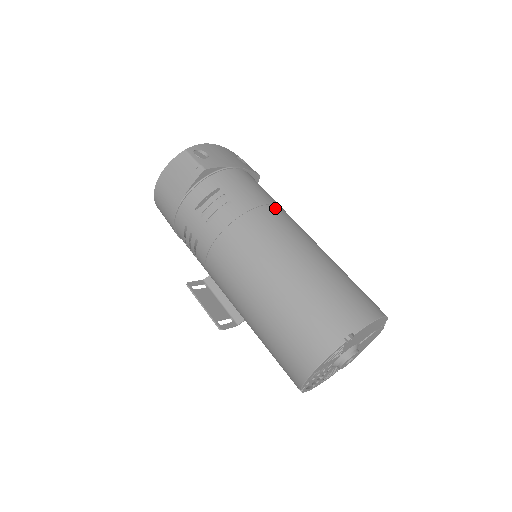
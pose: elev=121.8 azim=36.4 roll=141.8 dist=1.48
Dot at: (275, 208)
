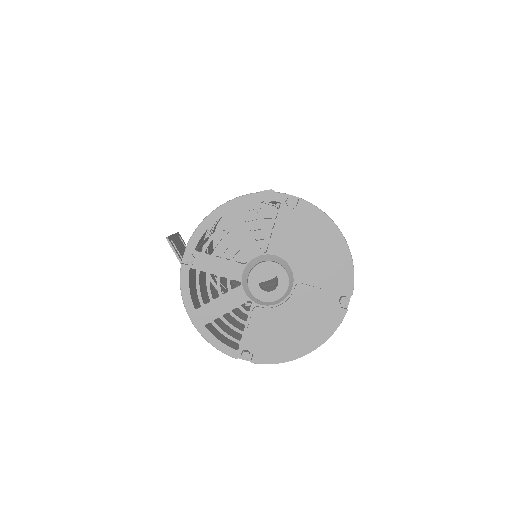
Dot at: occluded
